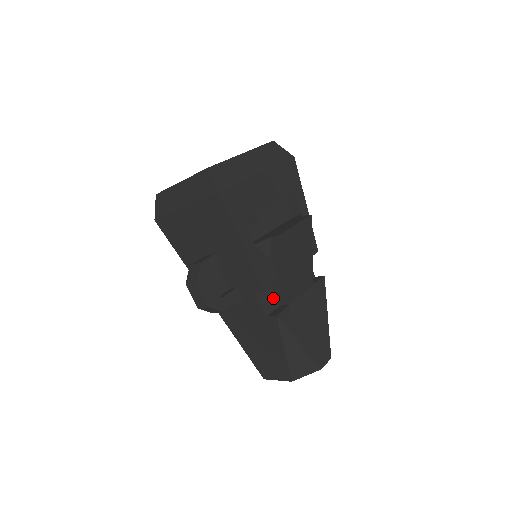
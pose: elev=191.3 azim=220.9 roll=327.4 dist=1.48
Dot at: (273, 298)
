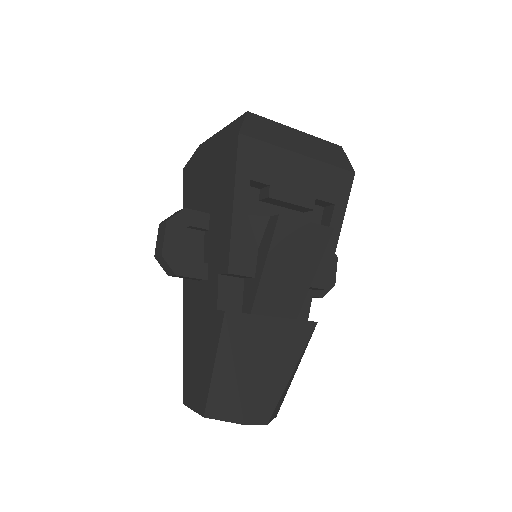
Dot at: (239, 298)
